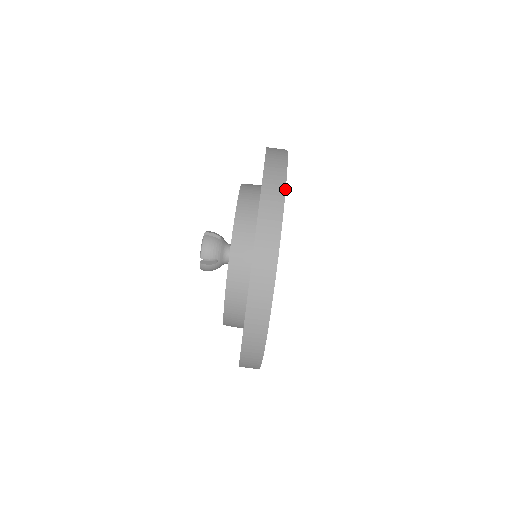
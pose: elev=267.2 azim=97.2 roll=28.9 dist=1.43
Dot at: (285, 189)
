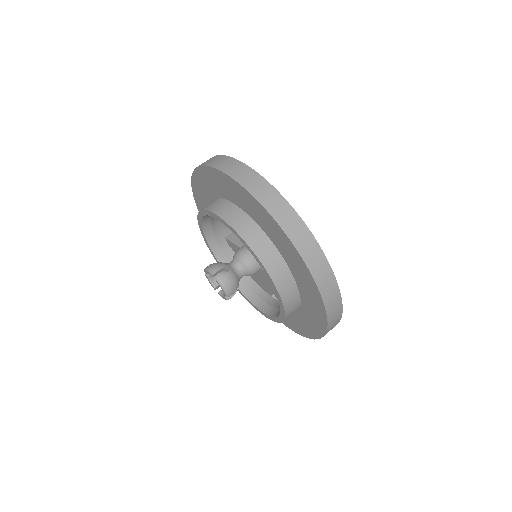
Dot at: occluded
